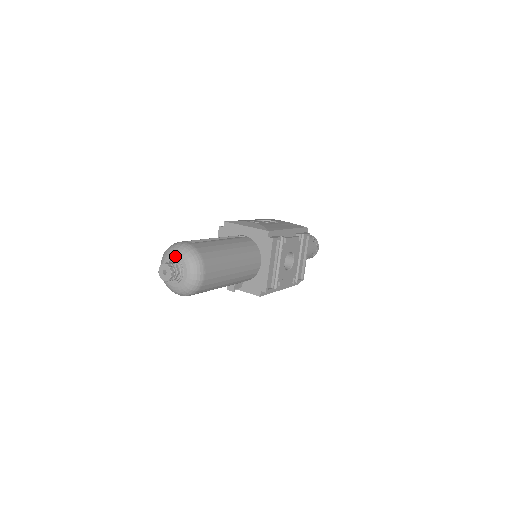
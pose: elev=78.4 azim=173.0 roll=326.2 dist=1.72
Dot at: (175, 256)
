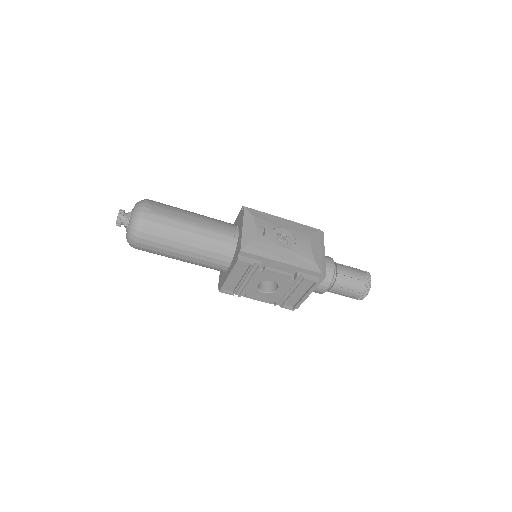
Dot at: (132, 211)
